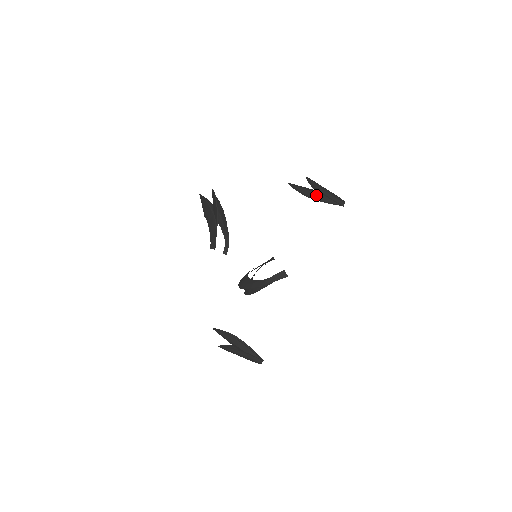
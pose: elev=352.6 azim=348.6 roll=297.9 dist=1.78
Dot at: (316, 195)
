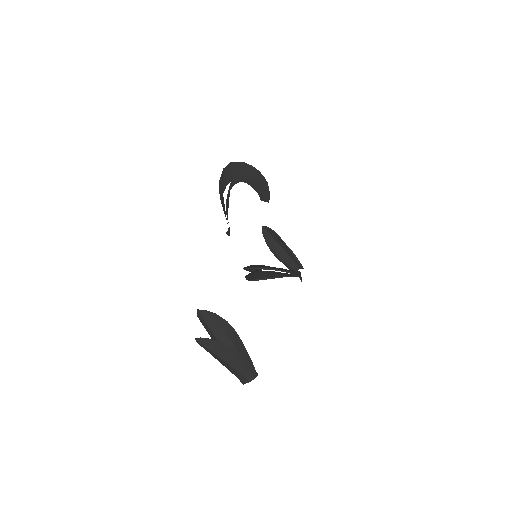
Dot at: (288, 247)
